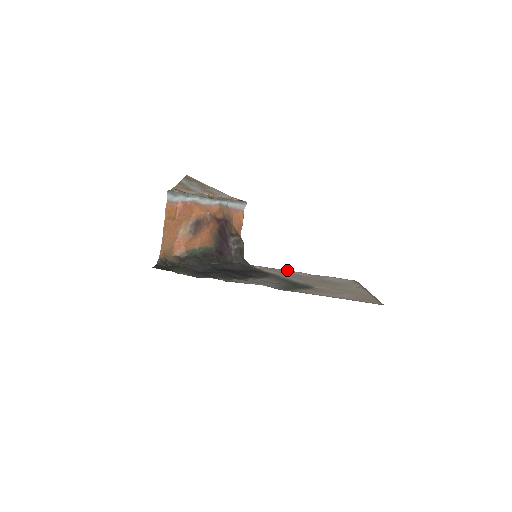
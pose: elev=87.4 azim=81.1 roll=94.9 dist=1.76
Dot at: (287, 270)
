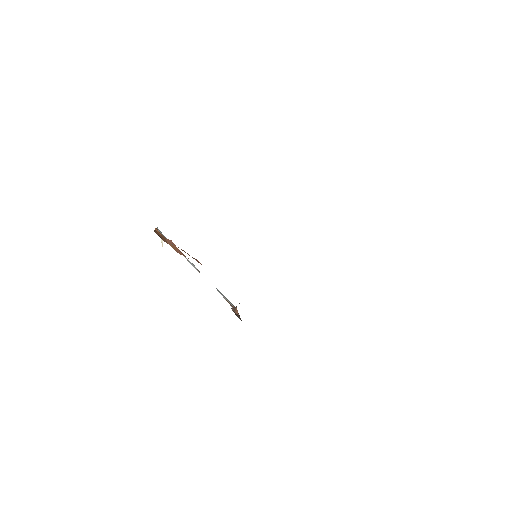
Dot at: occluded
